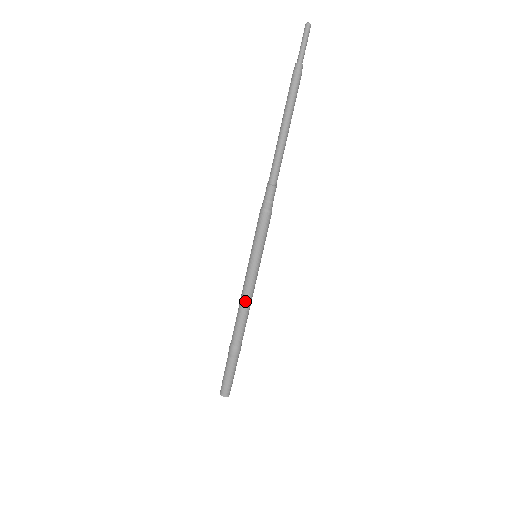
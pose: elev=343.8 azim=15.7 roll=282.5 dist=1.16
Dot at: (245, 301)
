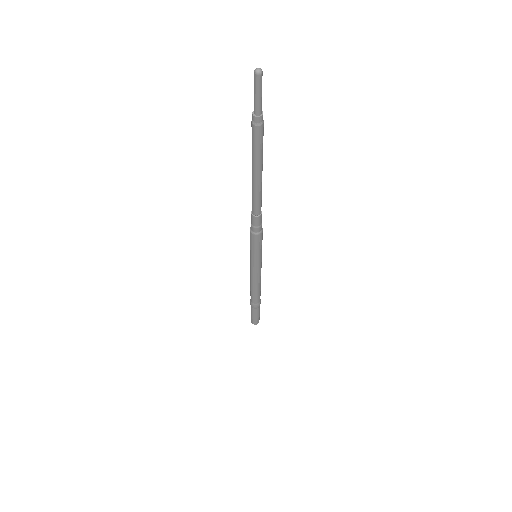
Dot at: (254, 283)
